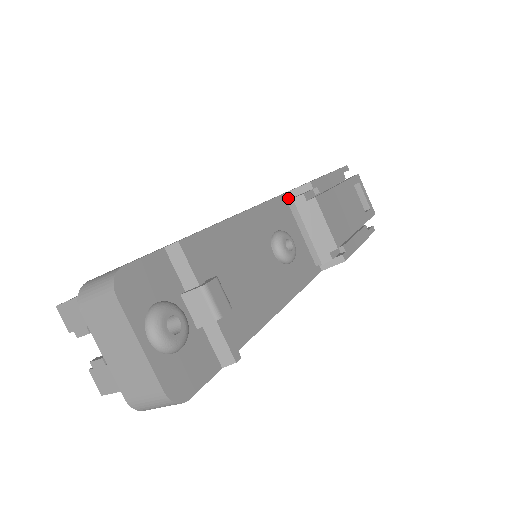
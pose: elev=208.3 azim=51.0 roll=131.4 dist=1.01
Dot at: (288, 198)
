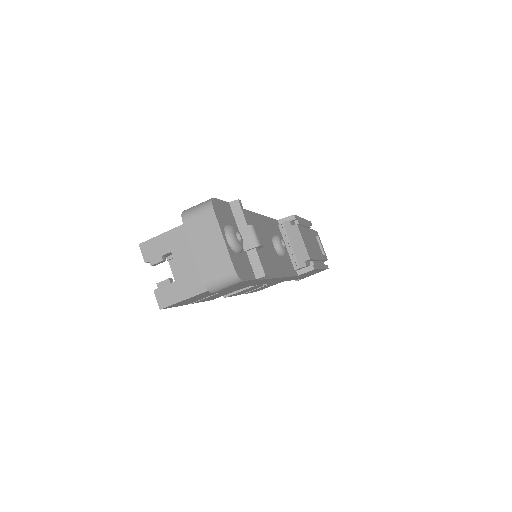
Dot at: (278, 224)
